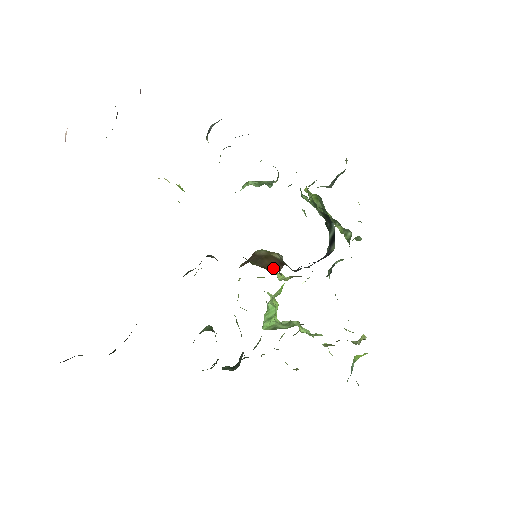
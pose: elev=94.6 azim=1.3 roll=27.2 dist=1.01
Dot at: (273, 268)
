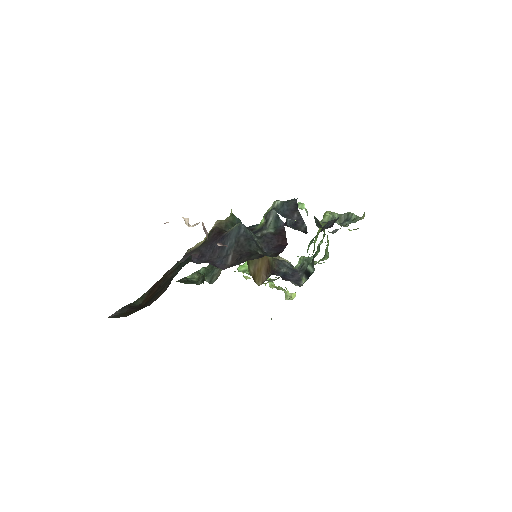
Dot at: (260, 277)
